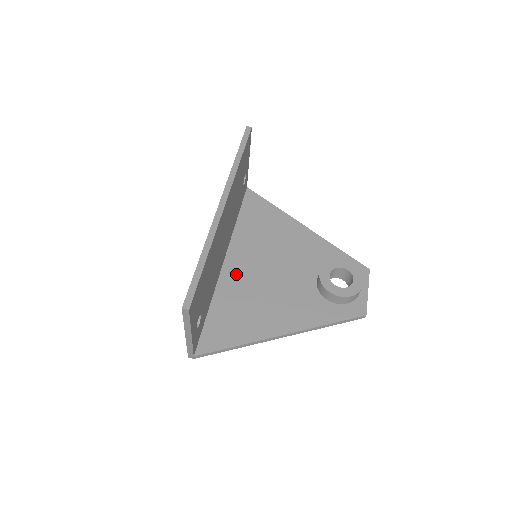
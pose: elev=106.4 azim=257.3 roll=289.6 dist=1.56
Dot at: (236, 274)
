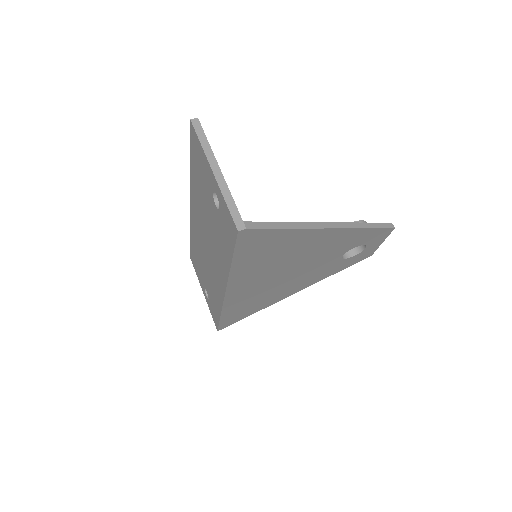
Dot at: occluded
